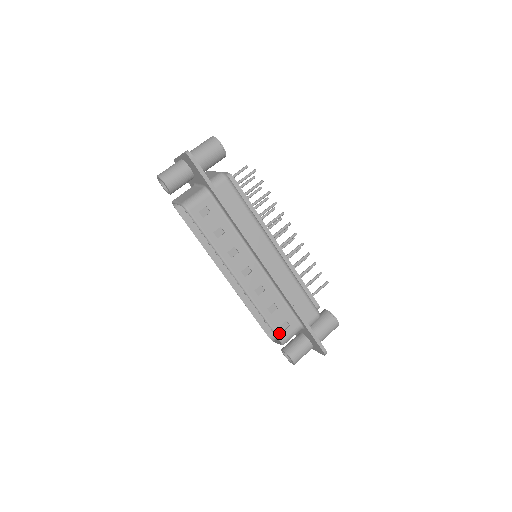
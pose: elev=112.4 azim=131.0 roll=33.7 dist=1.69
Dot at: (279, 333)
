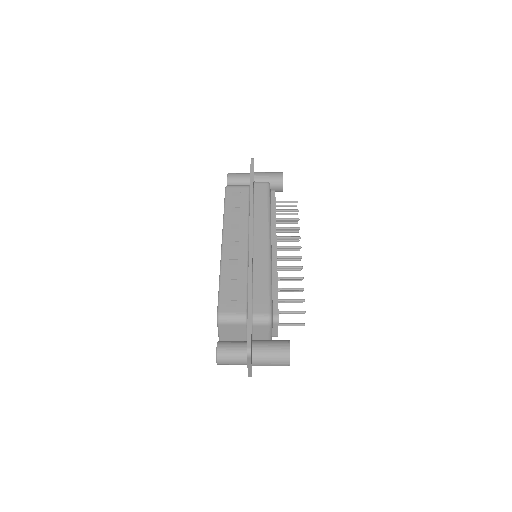
Dot at: (222, 305)
